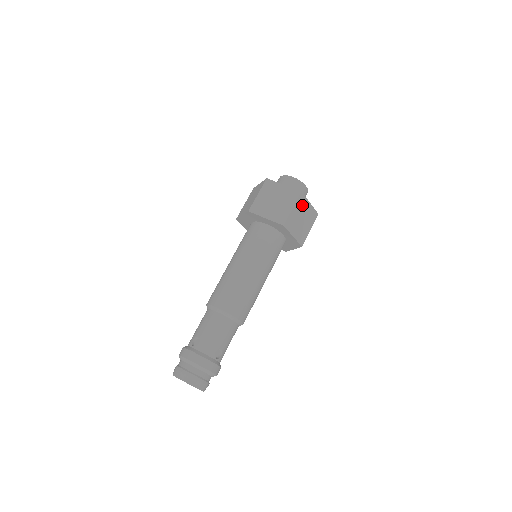
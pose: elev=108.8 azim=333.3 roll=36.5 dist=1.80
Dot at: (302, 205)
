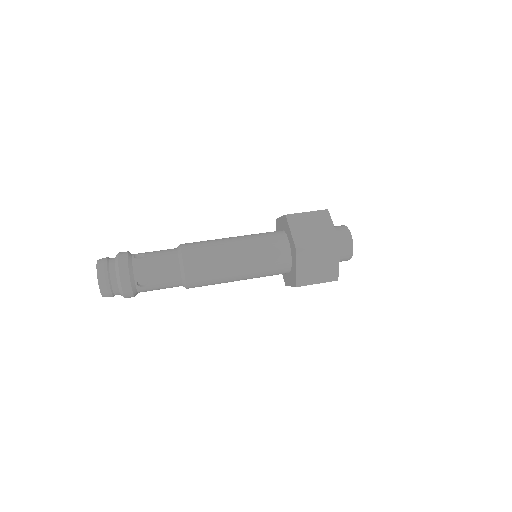
Dot at: (330, 255)
